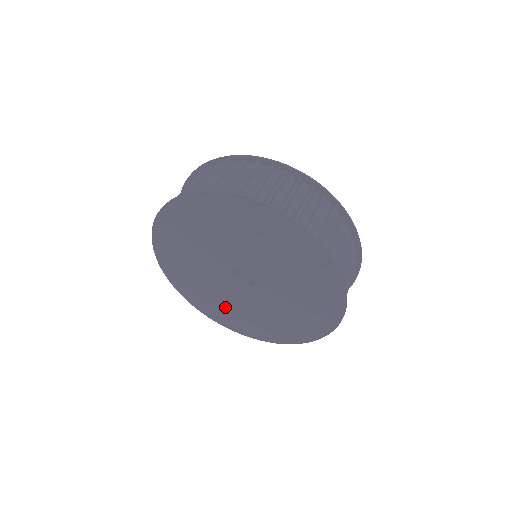
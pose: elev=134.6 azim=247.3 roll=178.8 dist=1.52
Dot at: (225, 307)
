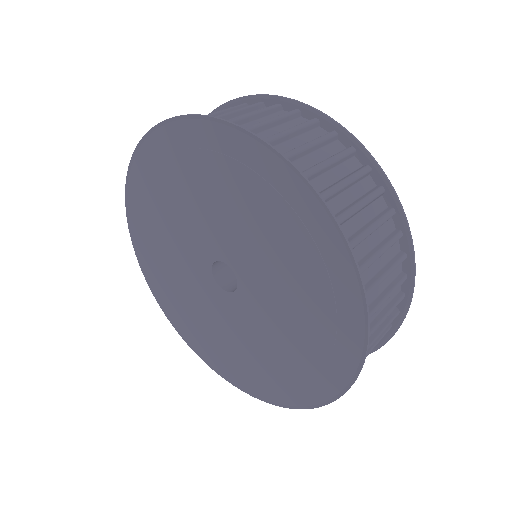
Dot at: (186, 306)
